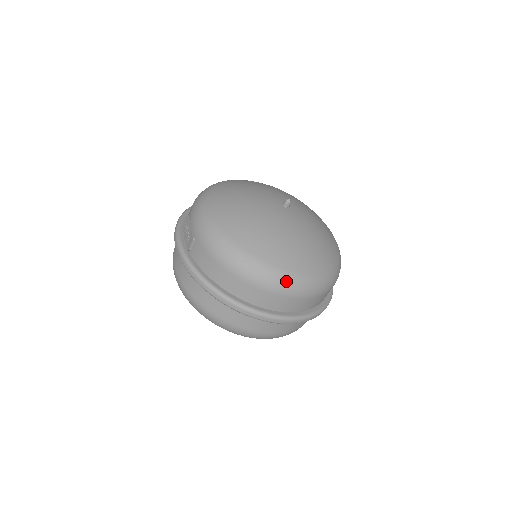
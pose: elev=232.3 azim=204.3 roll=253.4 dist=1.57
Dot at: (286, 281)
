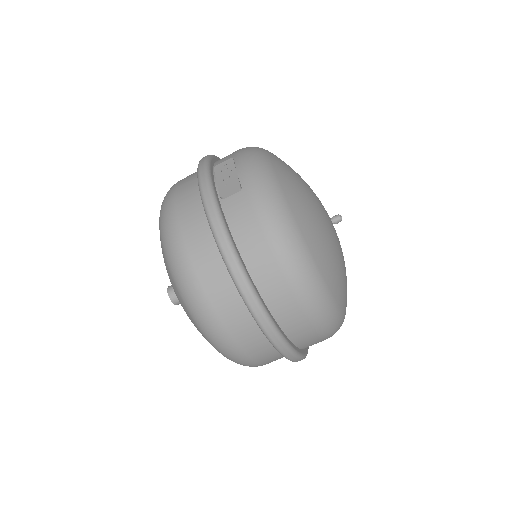
Dot at: (323, 301)
